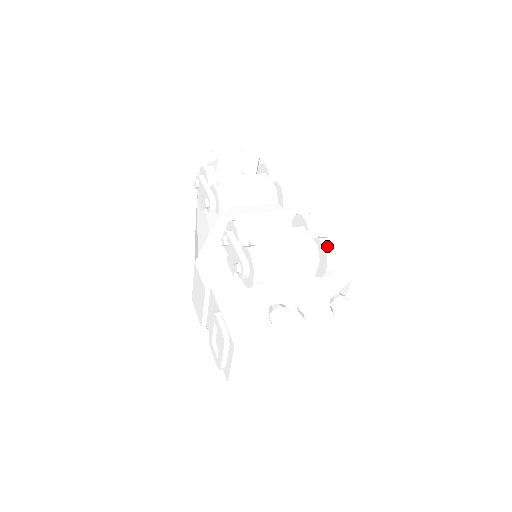
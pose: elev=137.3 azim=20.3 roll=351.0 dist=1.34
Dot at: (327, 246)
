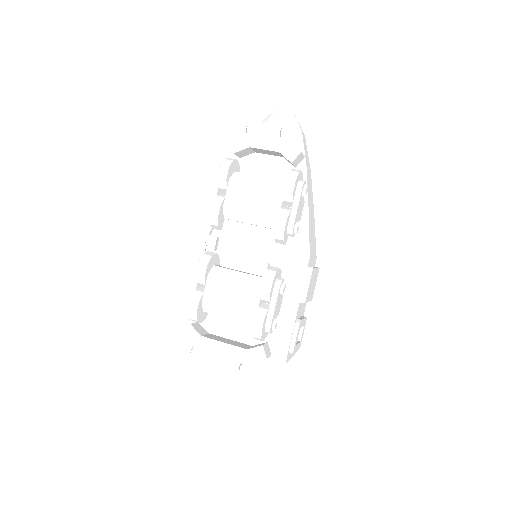
Dot at: (255, 329)
